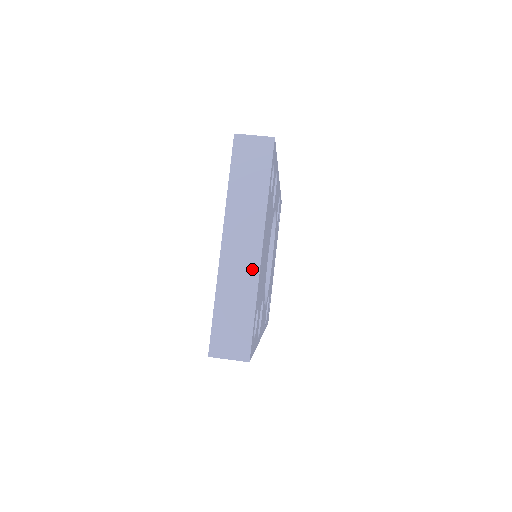
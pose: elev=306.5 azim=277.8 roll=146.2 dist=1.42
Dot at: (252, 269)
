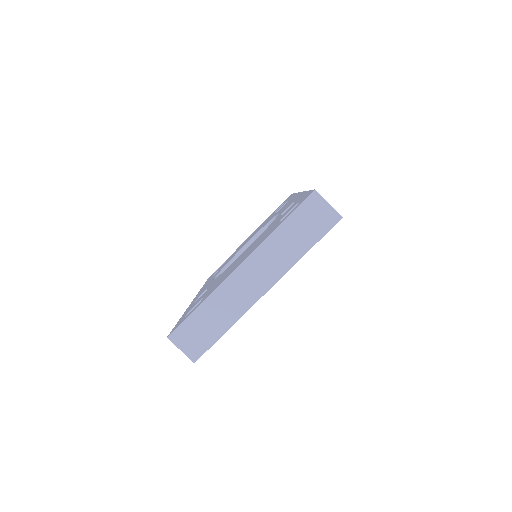
Dot at: (247, 301)
